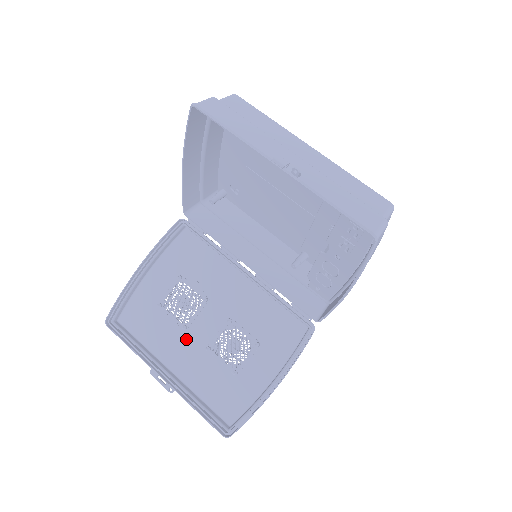
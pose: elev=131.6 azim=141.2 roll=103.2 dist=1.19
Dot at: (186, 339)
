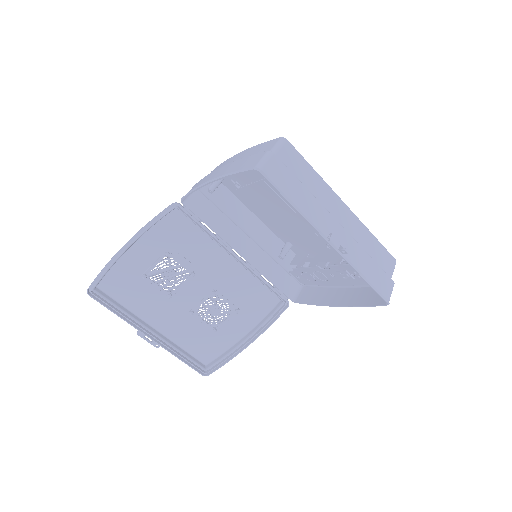
Dot at: (170, 304)
